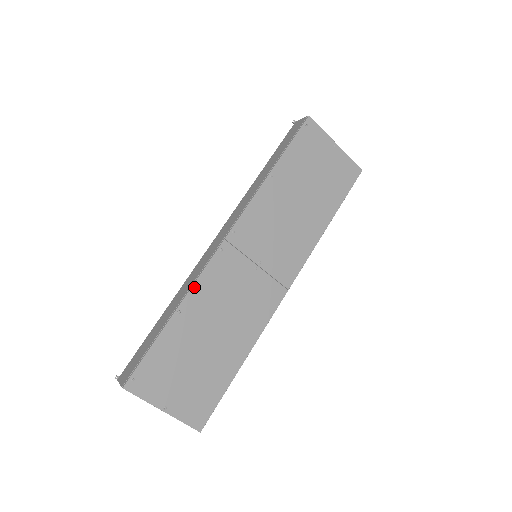
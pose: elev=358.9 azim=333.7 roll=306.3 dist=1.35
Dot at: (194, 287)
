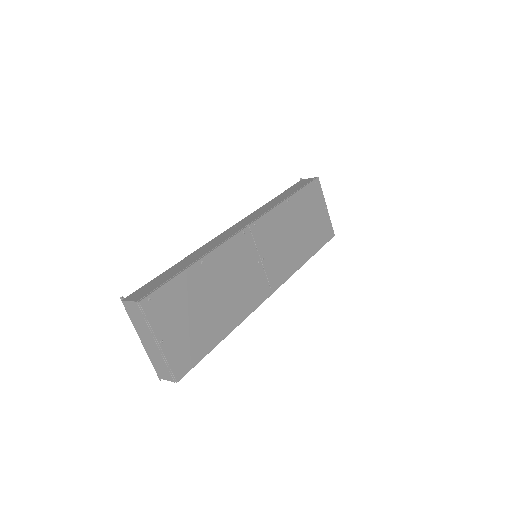
Dot at: (218, 249)
